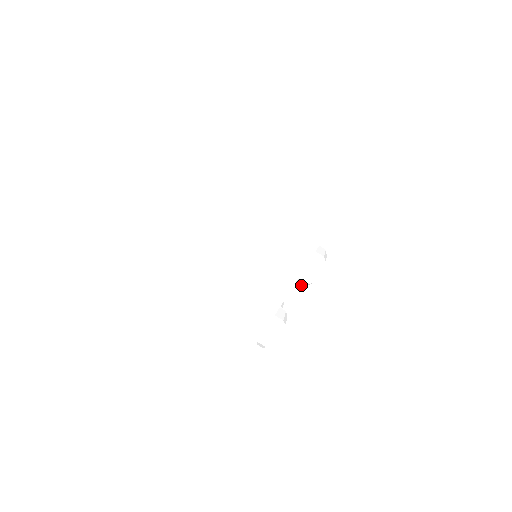
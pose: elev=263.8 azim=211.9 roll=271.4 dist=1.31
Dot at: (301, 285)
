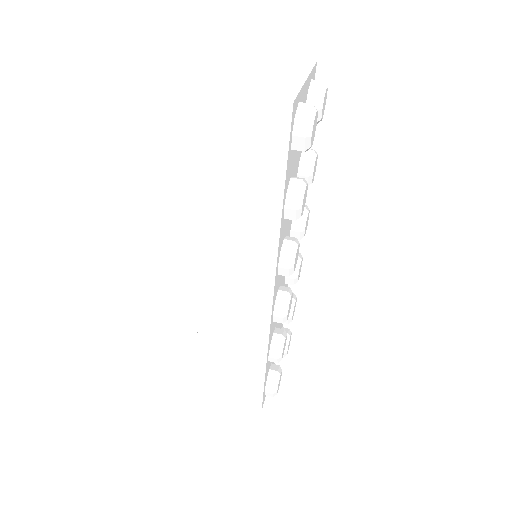
Dot at: (316, 104)
